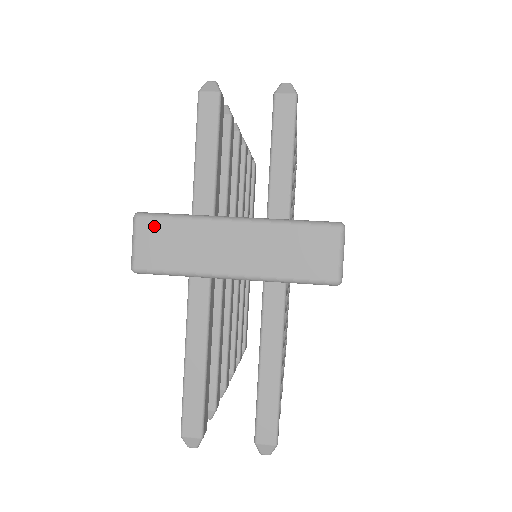
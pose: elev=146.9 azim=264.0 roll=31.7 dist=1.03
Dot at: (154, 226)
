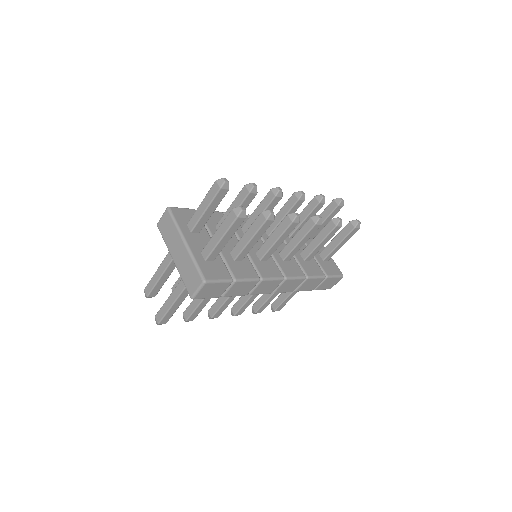
Dot at: (168, 217)
